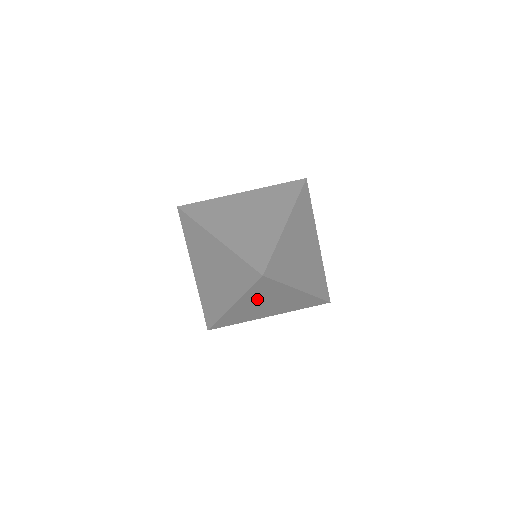
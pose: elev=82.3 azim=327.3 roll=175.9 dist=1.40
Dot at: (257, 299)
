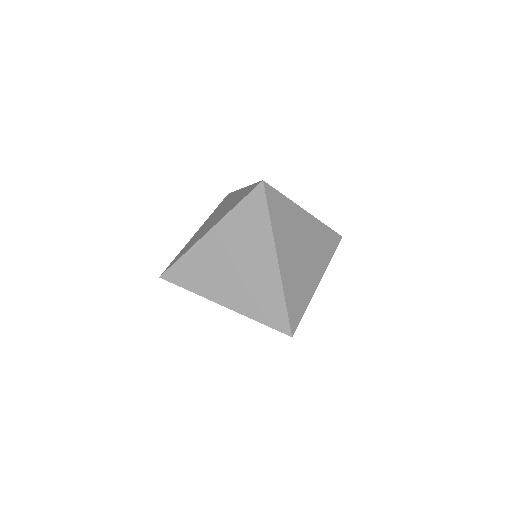
Dot at: (234, 238)
